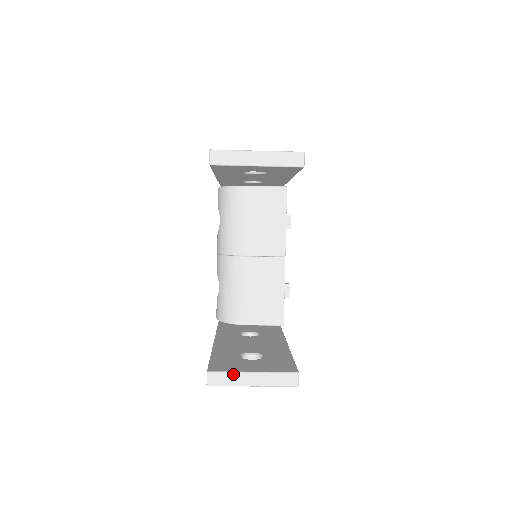
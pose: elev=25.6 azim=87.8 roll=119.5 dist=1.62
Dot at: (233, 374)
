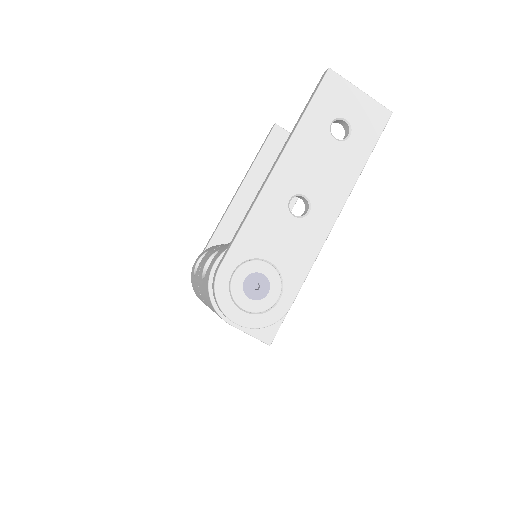
Dot at: occluded
